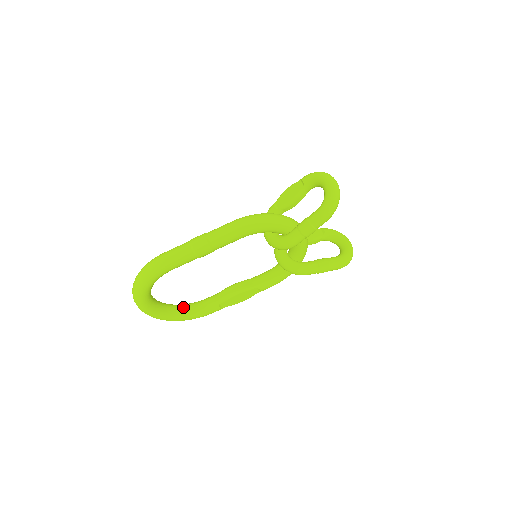
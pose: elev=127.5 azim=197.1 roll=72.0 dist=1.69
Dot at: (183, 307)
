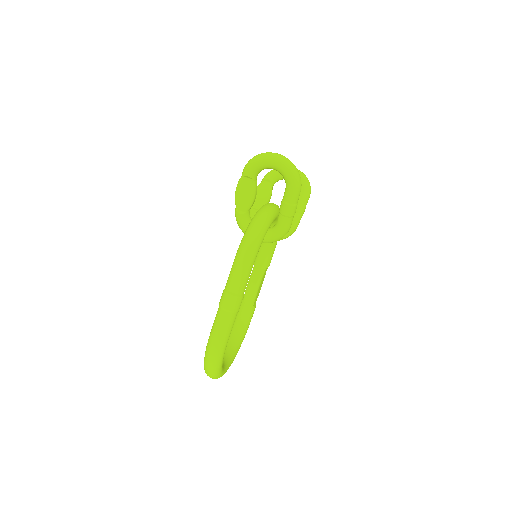
Dot at: (234, 337)
